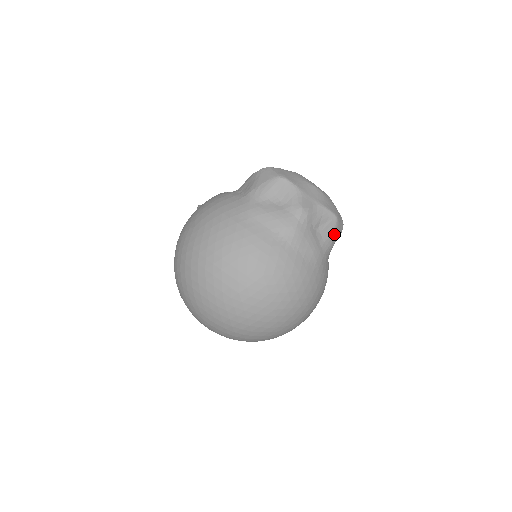
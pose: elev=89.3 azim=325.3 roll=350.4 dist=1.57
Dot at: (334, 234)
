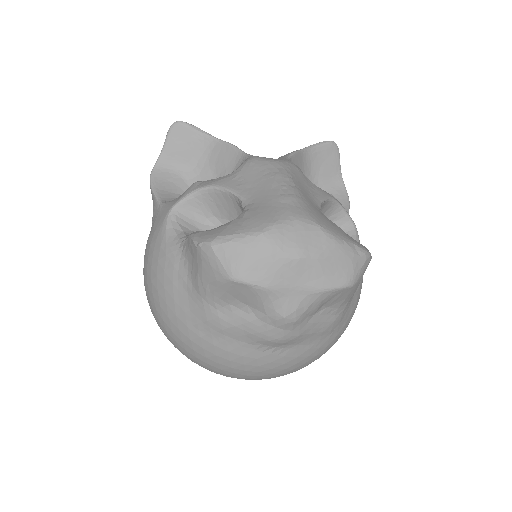
Dot at: (353, 292)
